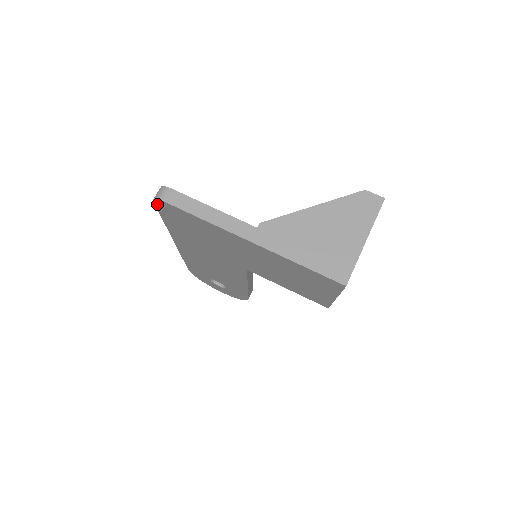
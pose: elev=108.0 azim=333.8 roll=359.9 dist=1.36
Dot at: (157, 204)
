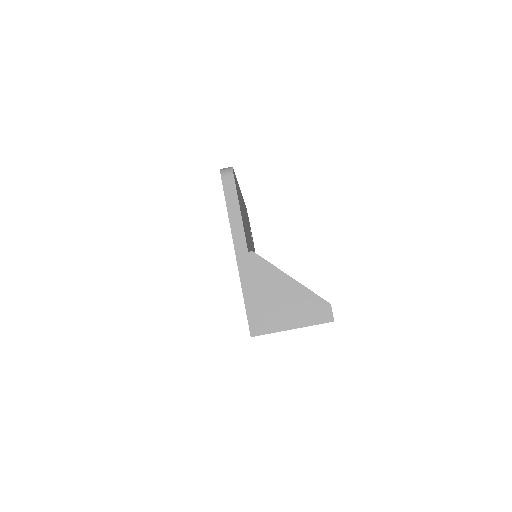
Dot at: occluded
